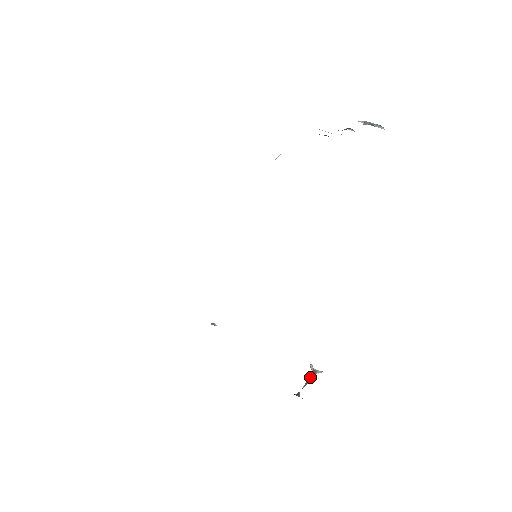
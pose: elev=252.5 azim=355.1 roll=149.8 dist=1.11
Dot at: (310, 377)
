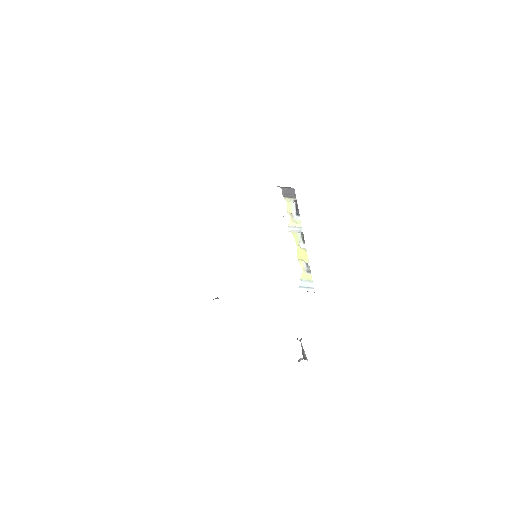
Dot at: (303, 354)
